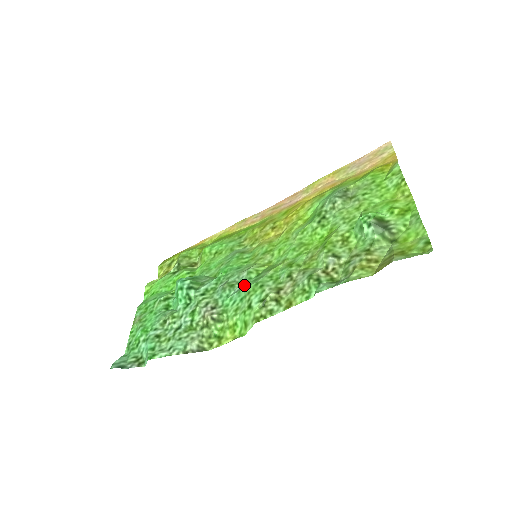
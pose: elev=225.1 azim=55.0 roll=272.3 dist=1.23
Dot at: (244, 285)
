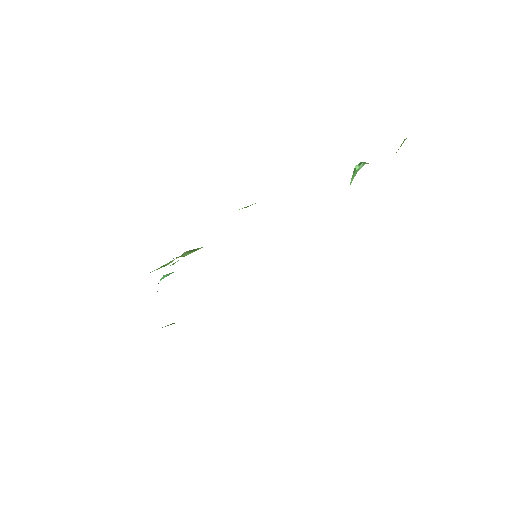
Dot at: occluded
